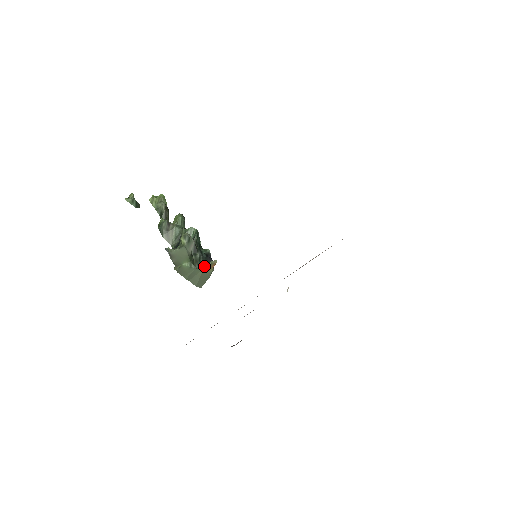
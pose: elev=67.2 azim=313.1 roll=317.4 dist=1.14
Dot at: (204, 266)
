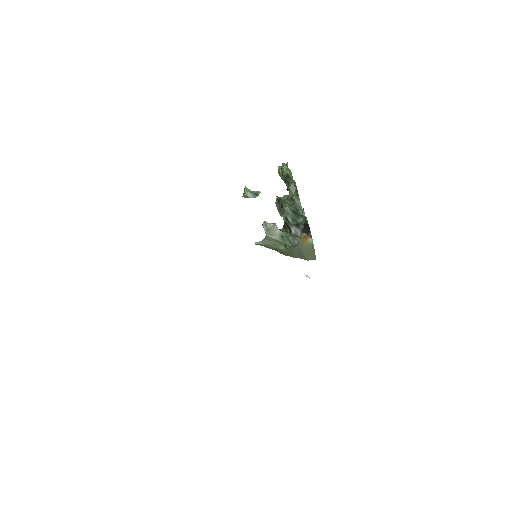
Dot at: (300, 241)
